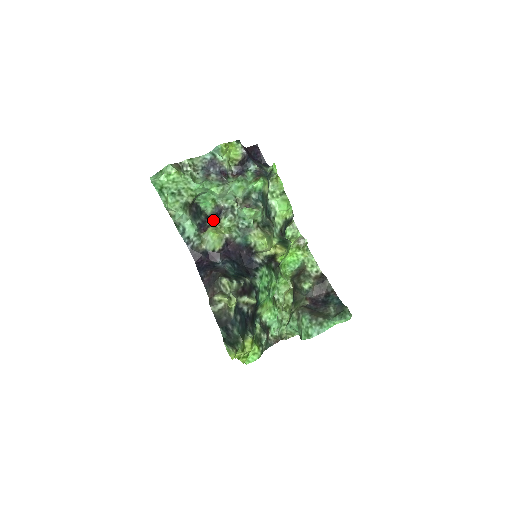
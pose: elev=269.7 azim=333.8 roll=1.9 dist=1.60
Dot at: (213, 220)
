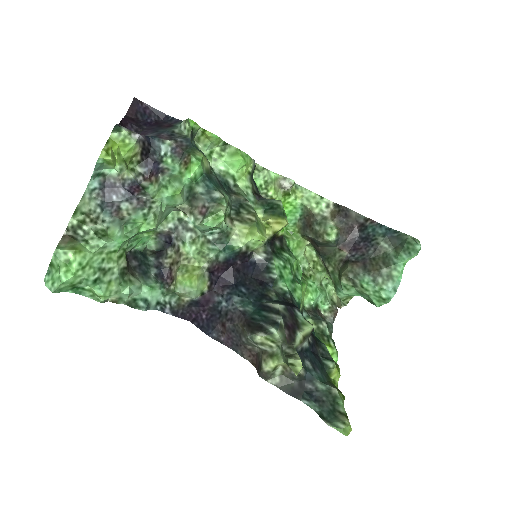
Dot at: (168, 254)
